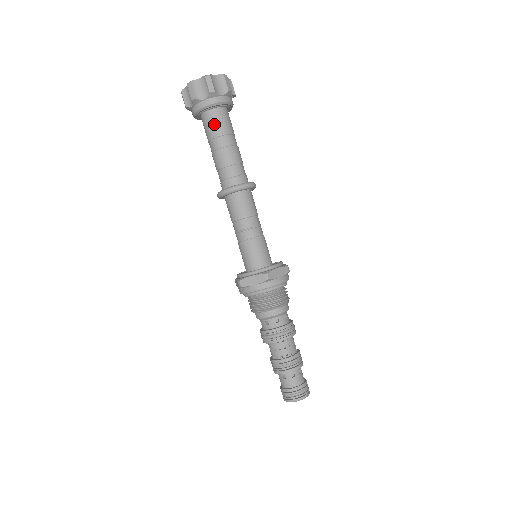
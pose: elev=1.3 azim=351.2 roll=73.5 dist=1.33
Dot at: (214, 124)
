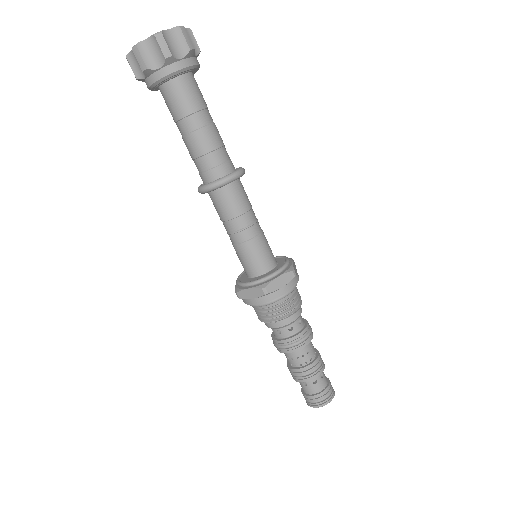
Dot at: (192, 94)
